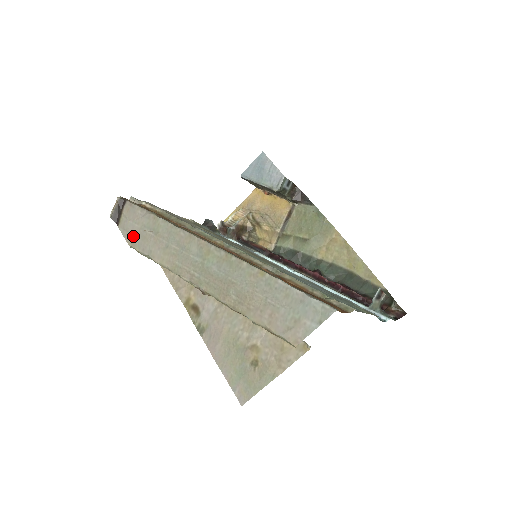
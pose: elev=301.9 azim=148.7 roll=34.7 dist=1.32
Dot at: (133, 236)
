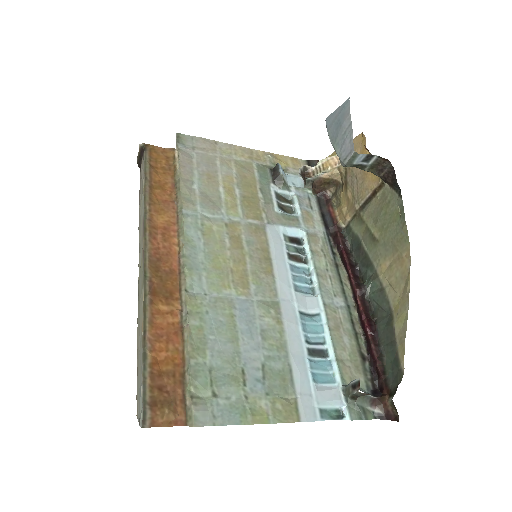
Dot at: occluded
